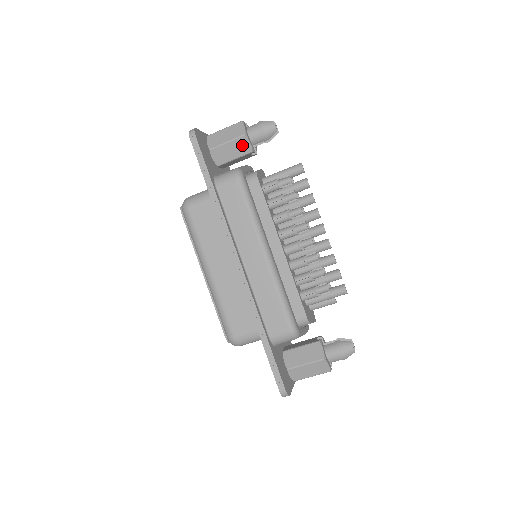
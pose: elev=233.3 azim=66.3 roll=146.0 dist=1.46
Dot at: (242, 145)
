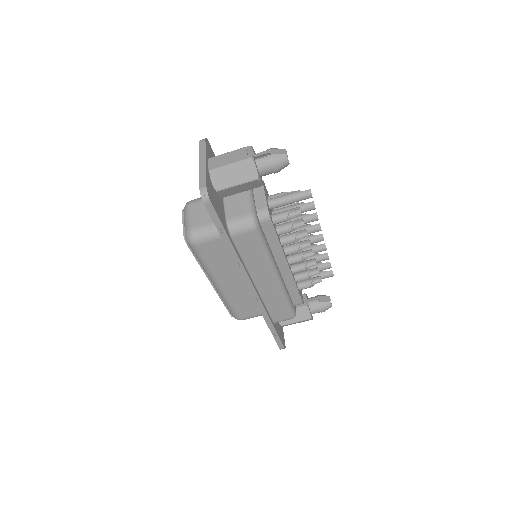
Dot at: (252, 184)
